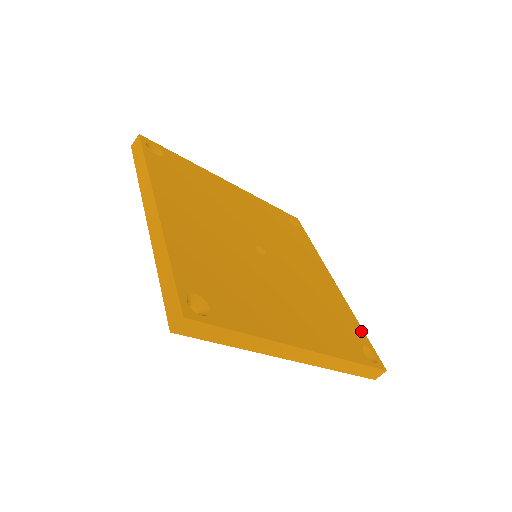
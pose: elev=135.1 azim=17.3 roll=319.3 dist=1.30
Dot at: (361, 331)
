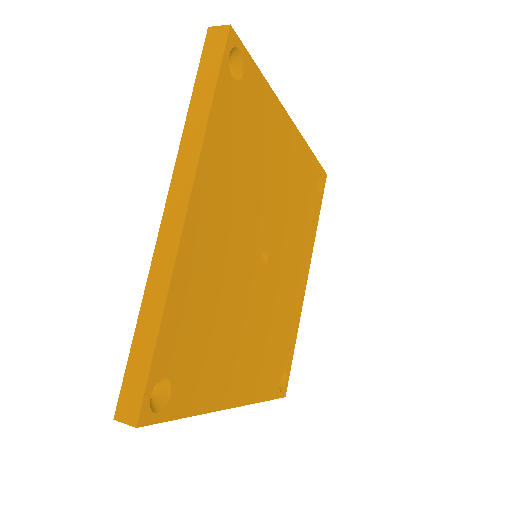
Dot at: (292, 350)
